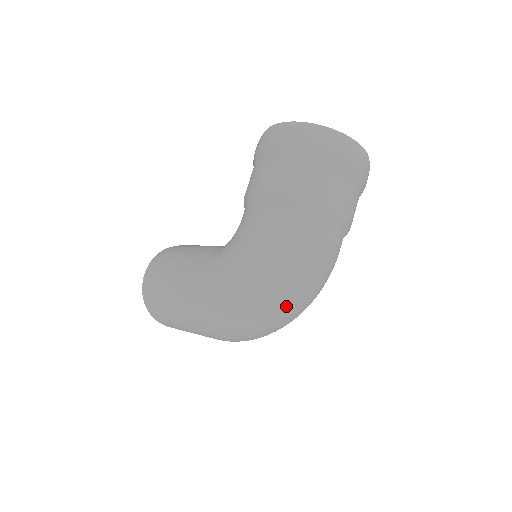
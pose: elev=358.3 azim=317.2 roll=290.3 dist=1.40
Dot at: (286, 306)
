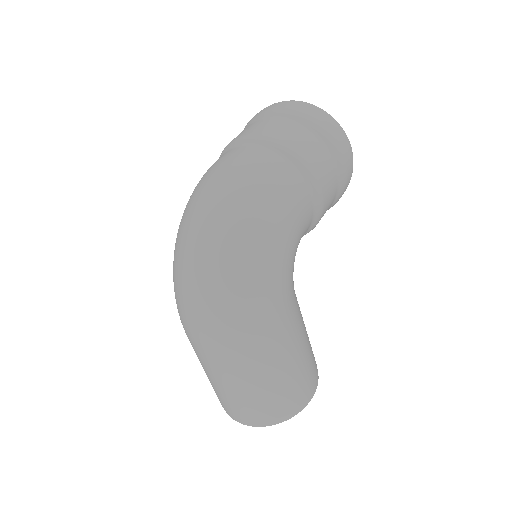
Dot at: (194, 224)
